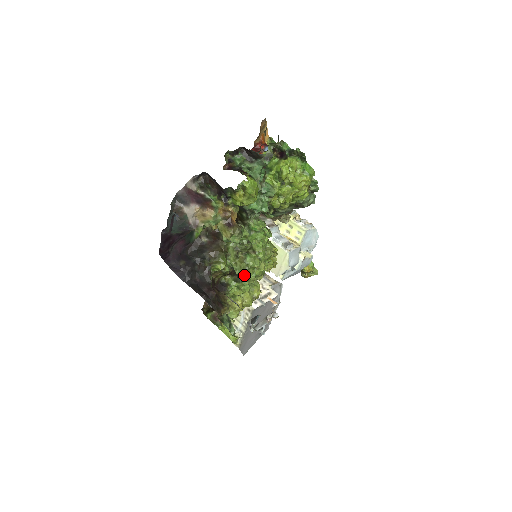
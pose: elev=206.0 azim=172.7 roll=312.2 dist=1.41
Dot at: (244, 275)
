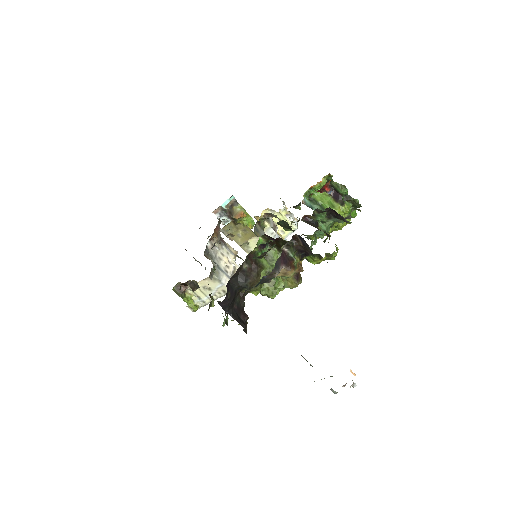
Dot at: (267, 295)
